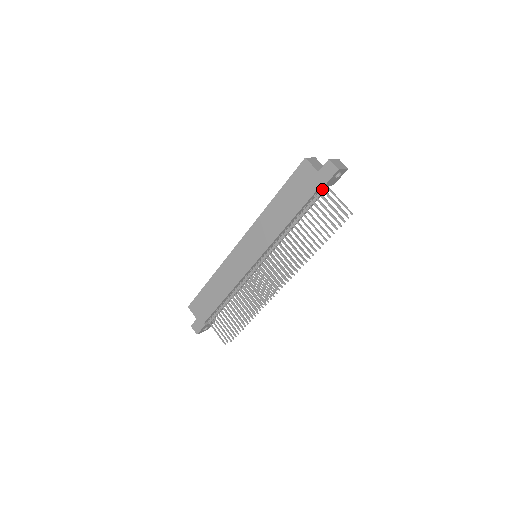
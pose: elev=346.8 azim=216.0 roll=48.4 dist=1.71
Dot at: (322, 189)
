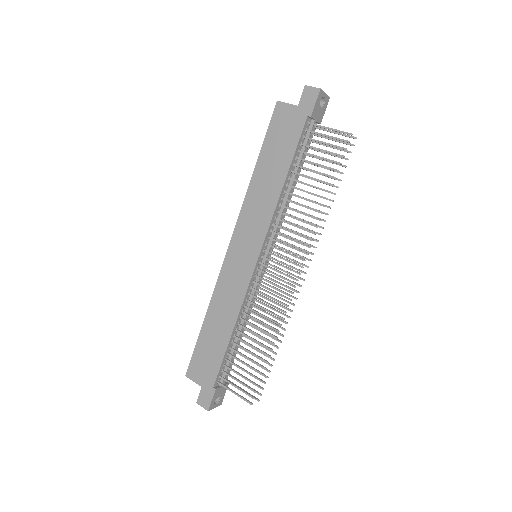
Dot at: (309, 124)
